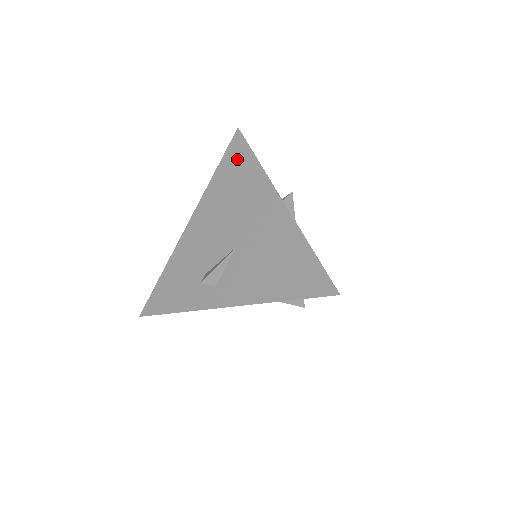
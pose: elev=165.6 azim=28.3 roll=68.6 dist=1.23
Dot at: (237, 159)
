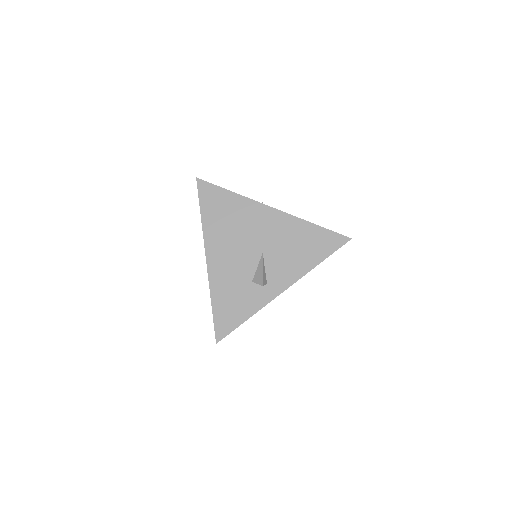
Dot at: (215, 199)
